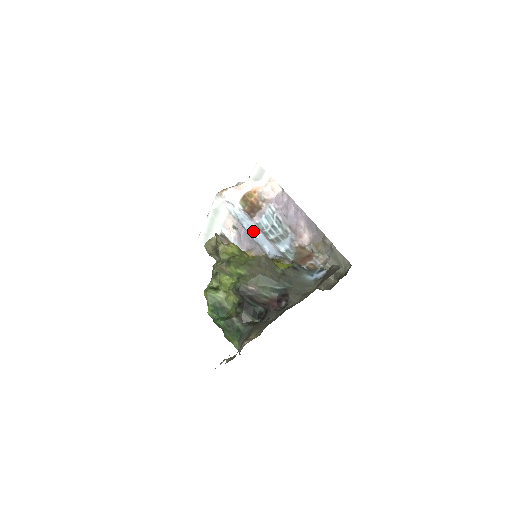
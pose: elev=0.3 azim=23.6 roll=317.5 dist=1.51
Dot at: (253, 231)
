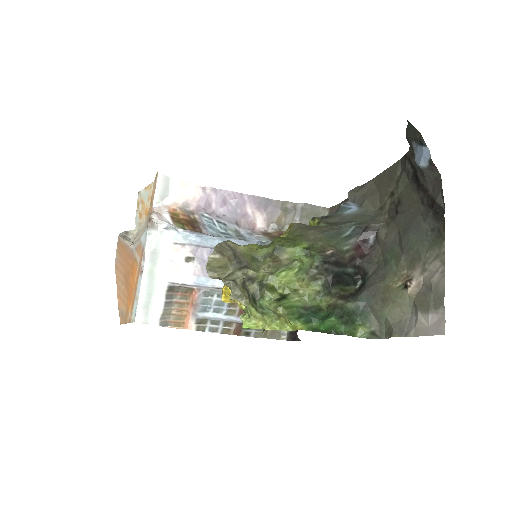
Dot at: (220, 241)
